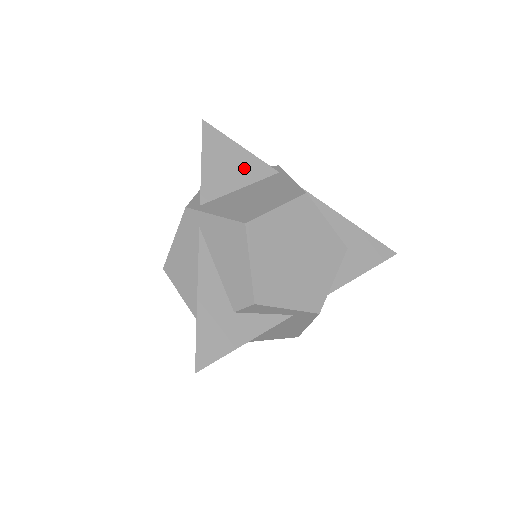
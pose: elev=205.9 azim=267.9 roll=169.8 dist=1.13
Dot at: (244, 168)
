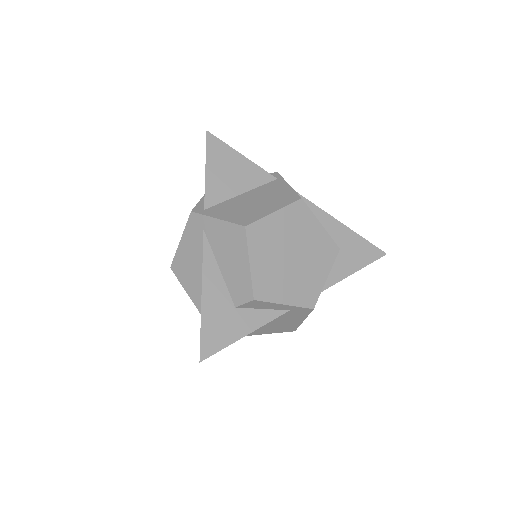
Dot at: (245, 175)
